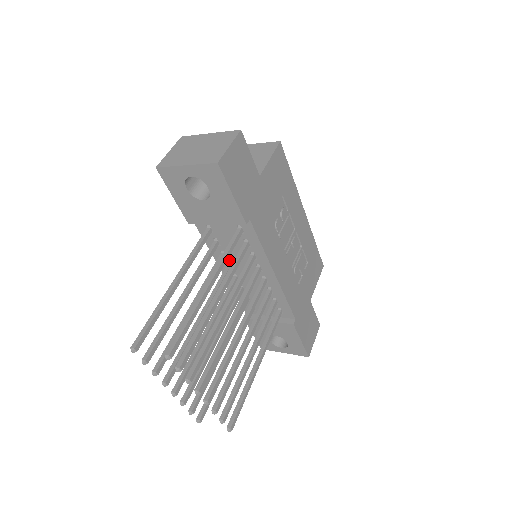
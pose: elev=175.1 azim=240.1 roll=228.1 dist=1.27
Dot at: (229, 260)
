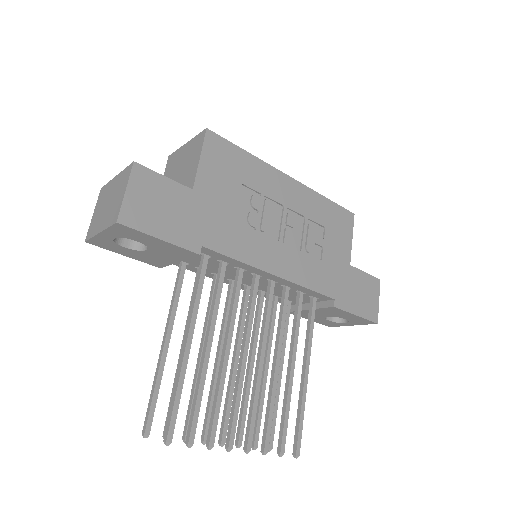
Dot at: (226, 277)
